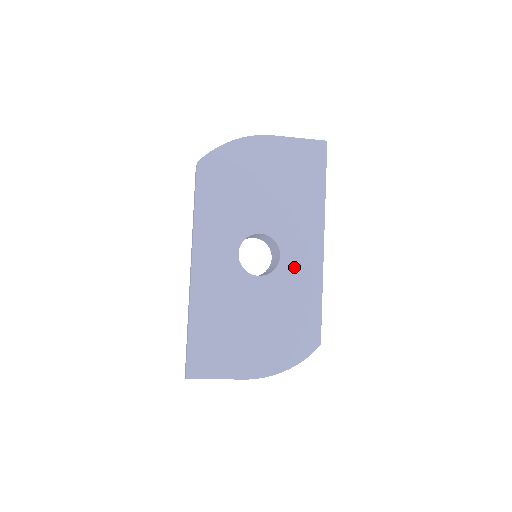
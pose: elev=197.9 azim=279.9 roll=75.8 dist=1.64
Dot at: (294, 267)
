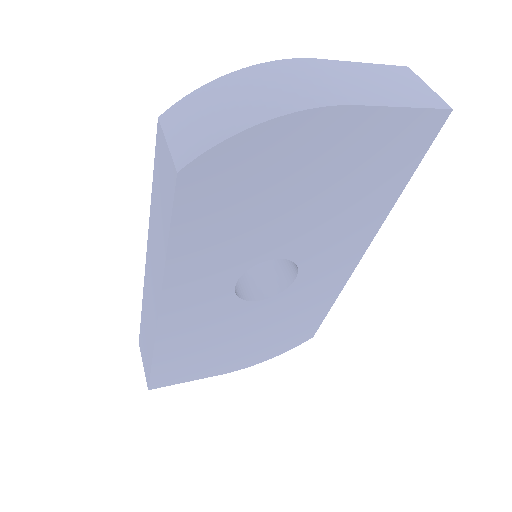
Dot at: (311, 284)
